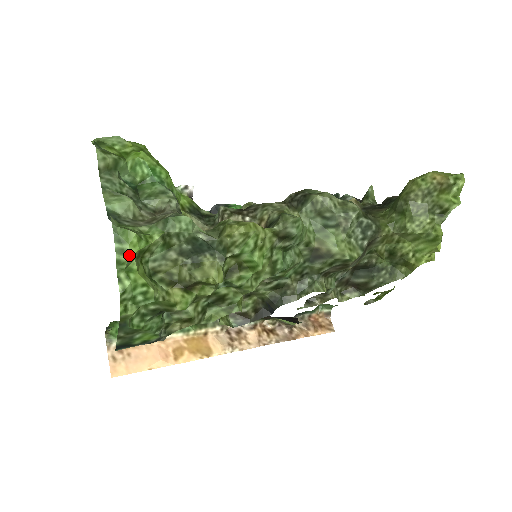
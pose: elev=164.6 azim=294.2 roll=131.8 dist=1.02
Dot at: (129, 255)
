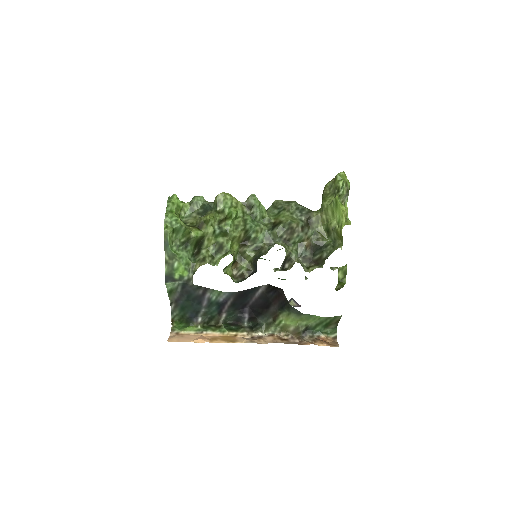
Dot at: (172, 202)
